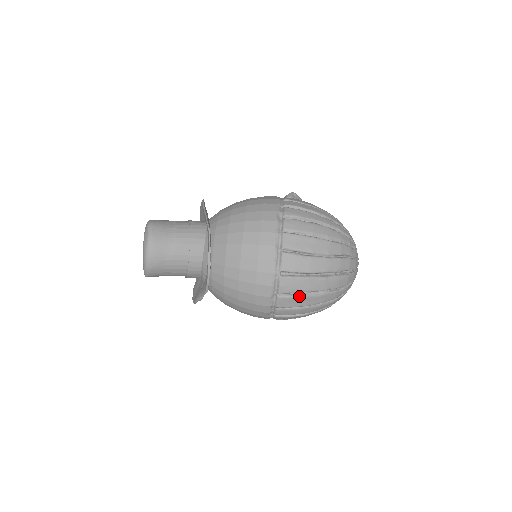
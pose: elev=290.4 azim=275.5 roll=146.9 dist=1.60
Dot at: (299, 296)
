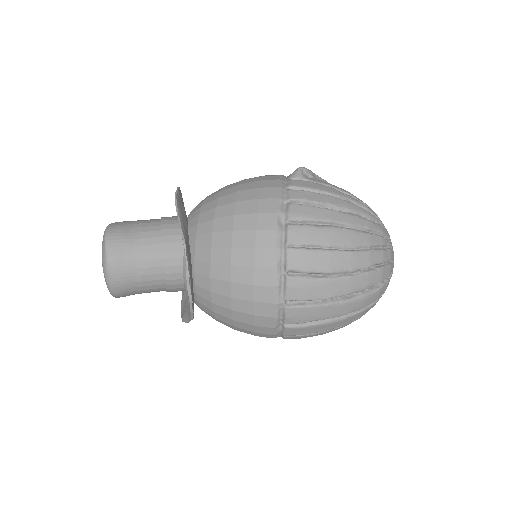
Dot at: (313, 325)
